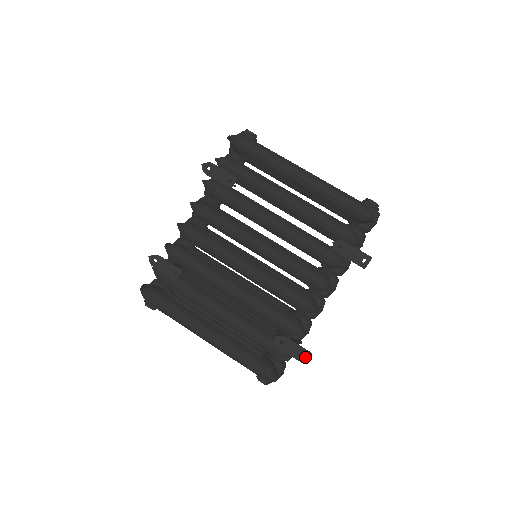
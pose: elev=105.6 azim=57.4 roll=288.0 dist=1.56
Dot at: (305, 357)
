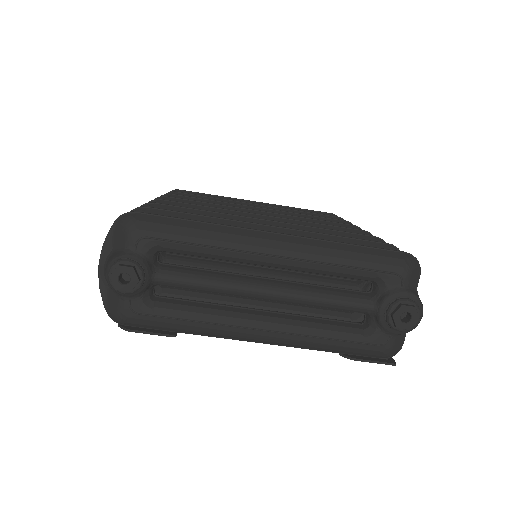
Dot at: occluded
